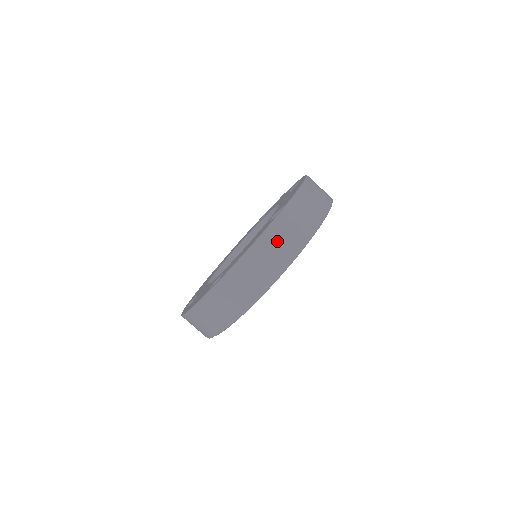
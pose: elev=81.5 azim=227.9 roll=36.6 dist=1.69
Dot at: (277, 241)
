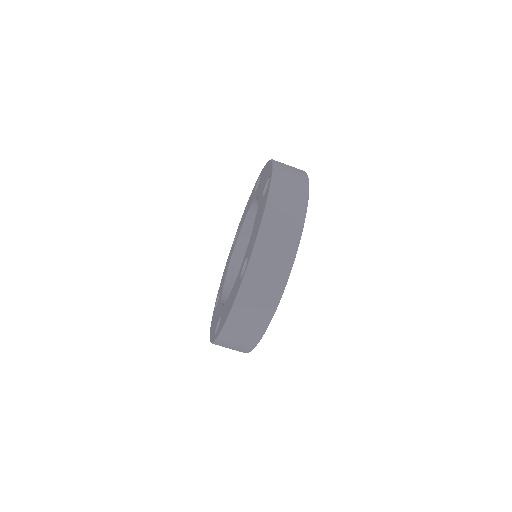
Dot at: (249, 308)
